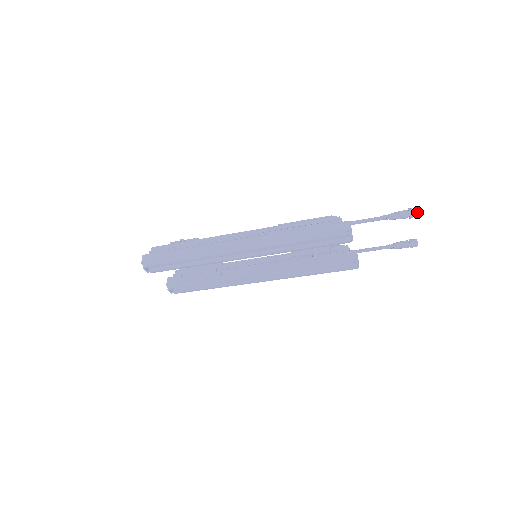
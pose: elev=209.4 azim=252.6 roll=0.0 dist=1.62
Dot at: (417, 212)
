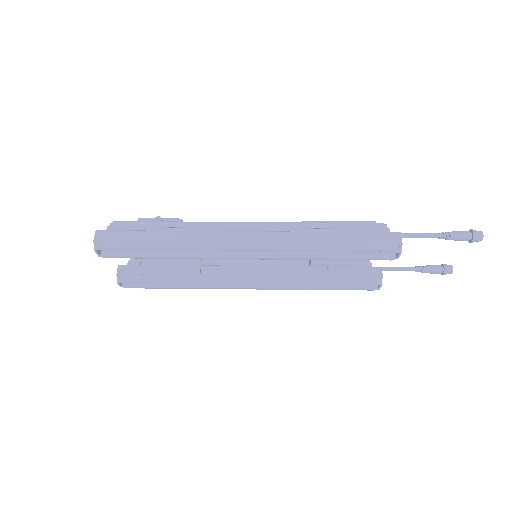
Dot at: (482, 236)
